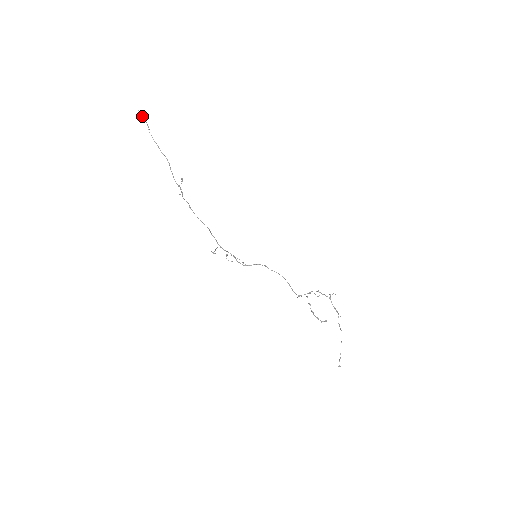
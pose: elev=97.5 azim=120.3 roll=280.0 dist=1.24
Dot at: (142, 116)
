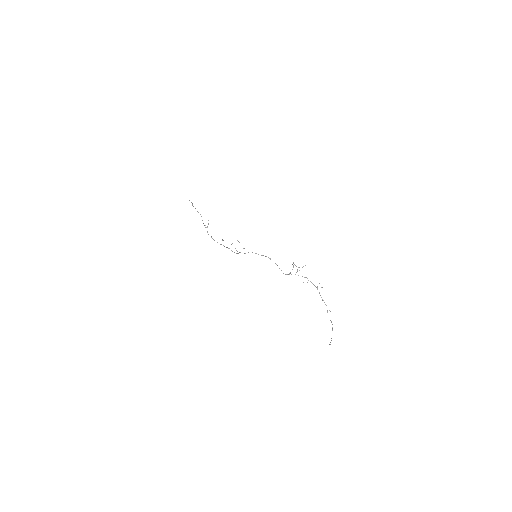
Dot at: occluded
